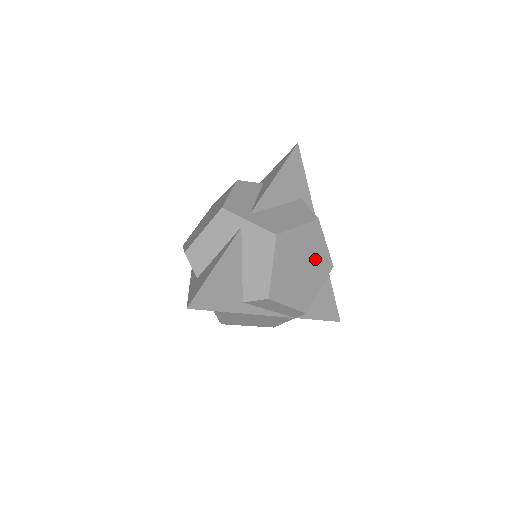
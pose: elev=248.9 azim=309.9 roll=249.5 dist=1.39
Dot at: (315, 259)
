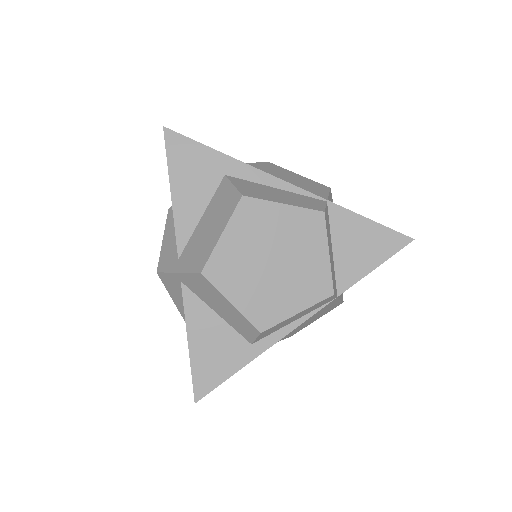
Dot at: (285, 235)
